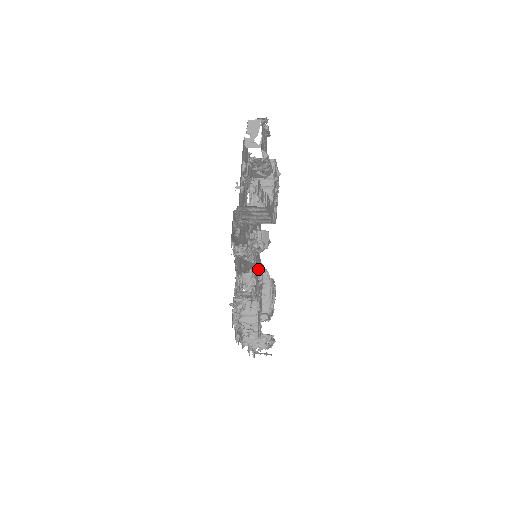
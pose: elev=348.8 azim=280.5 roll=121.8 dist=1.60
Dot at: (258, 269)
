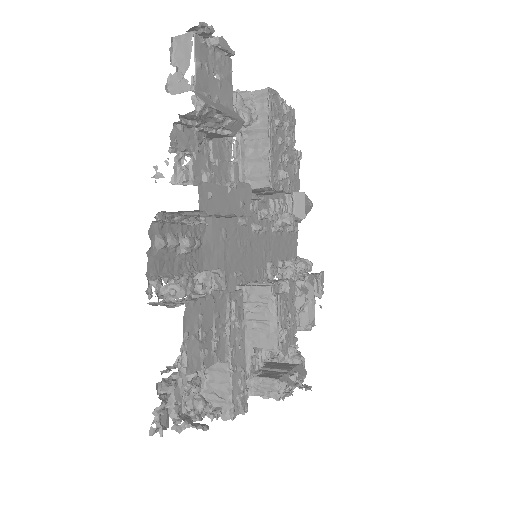
Dot at: (200, 325)
